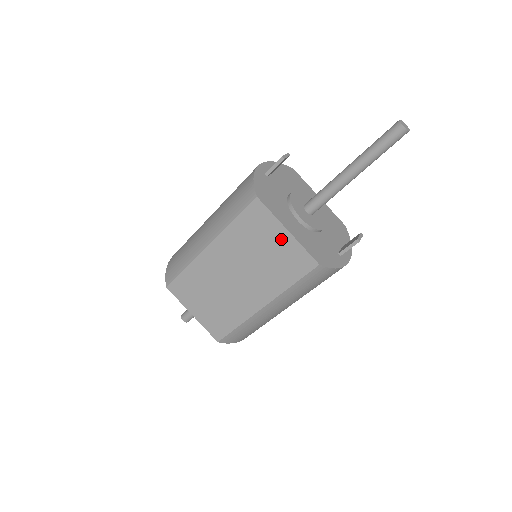
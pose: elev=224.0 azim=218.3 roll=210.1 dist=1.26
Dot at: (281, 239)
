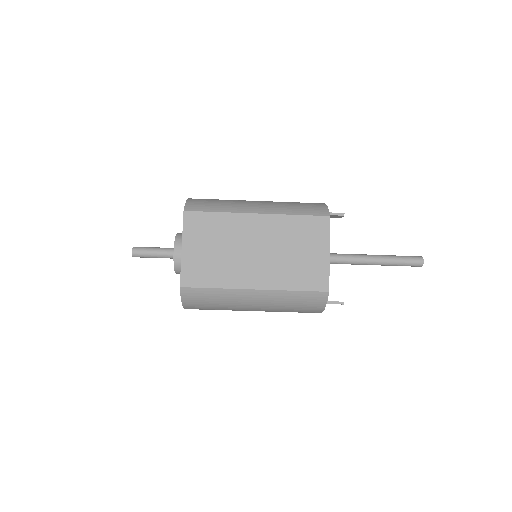
Dot at: (319, 254)
